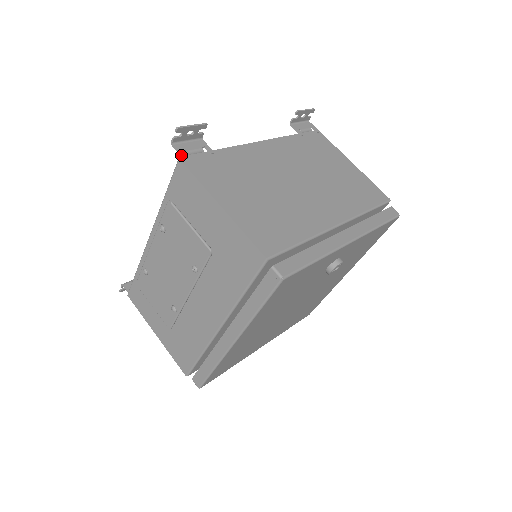
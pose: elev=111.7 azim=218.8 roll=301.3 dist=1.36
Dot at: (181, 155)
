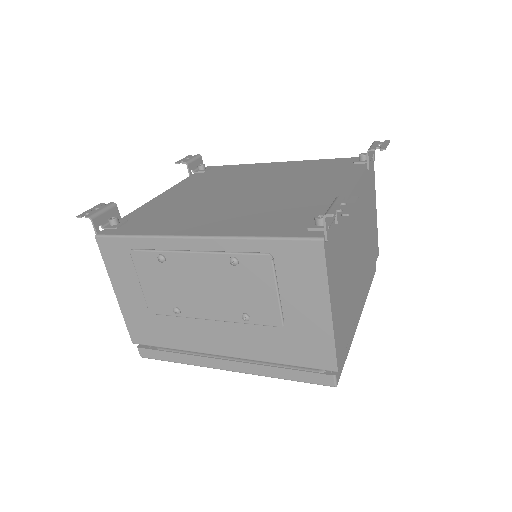
Dot at: (326, 235)
